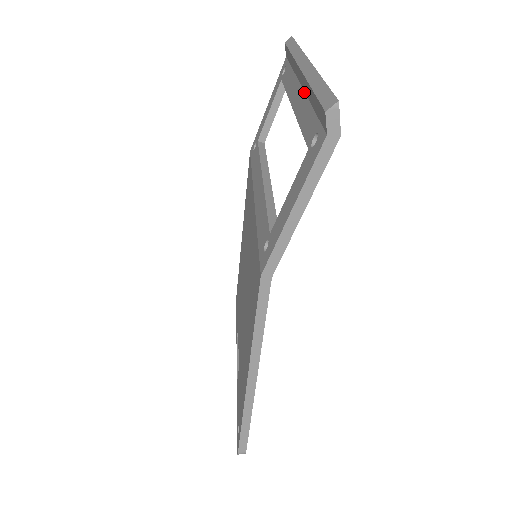
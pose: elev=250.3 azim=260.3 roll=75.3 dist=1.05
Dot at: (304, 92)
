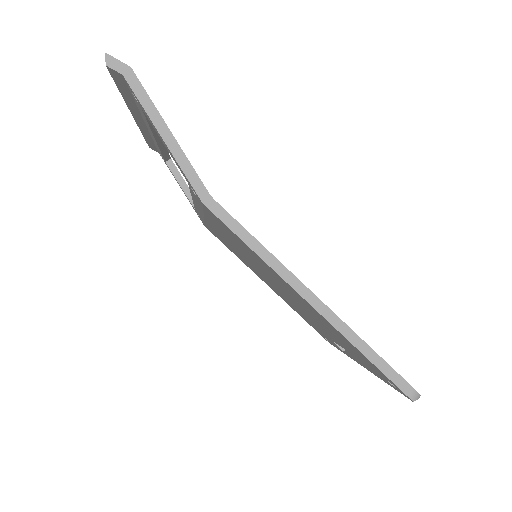
Dot at: (142, 118)
